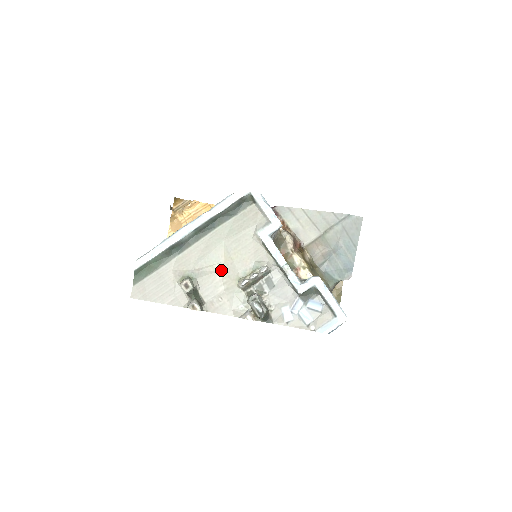
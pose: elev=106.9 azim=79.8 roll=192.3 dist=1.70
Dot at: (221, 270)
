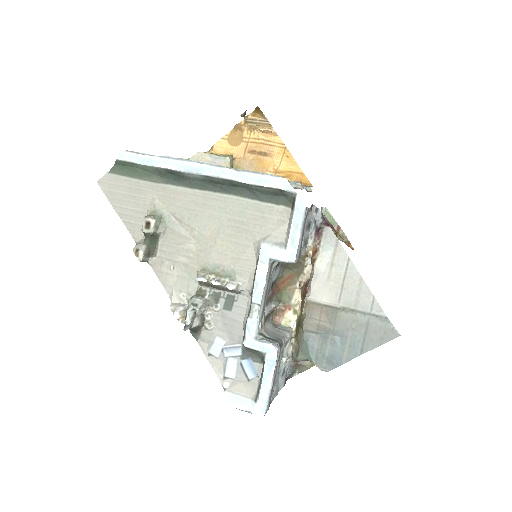
Dot at: (197, 241)
